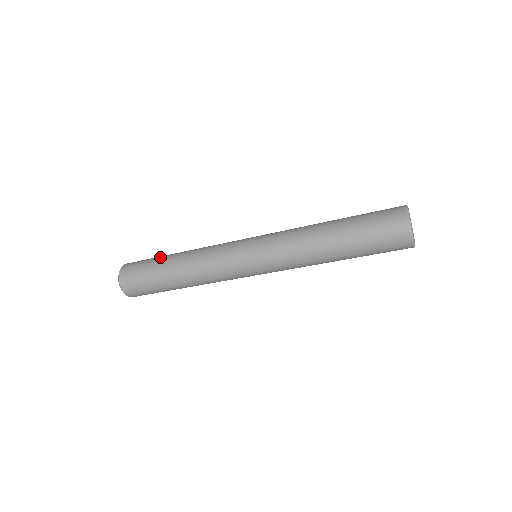
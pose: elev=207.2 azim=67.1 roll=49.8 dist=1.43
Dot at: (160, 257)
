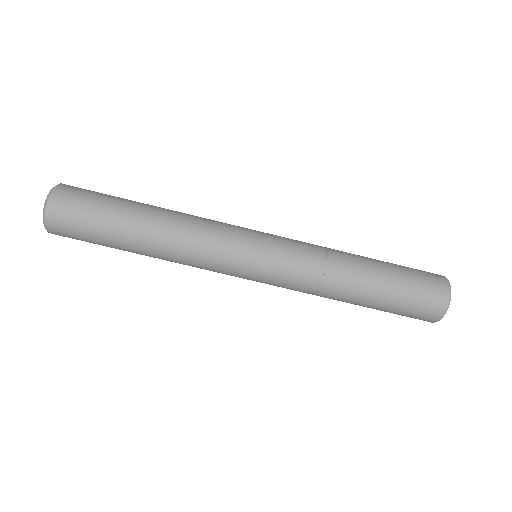
Dot at: (125, 199)
